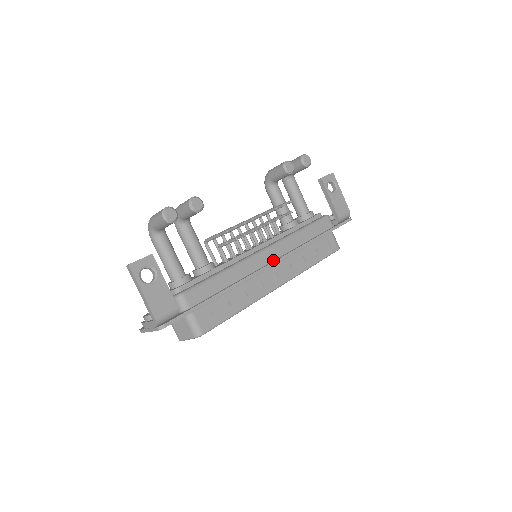
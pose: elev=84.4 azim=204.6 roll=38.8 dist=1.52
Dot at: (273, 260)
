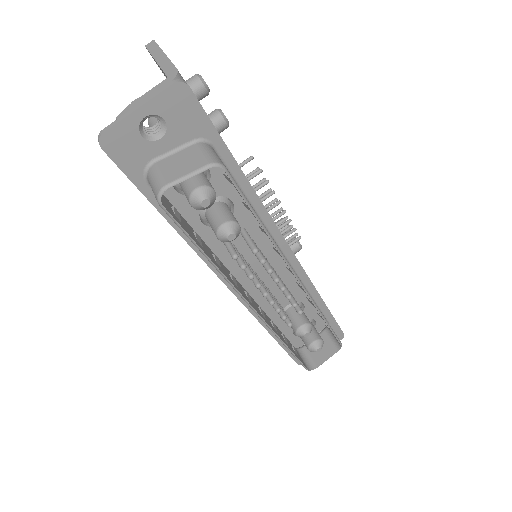
Dot at: occluded
